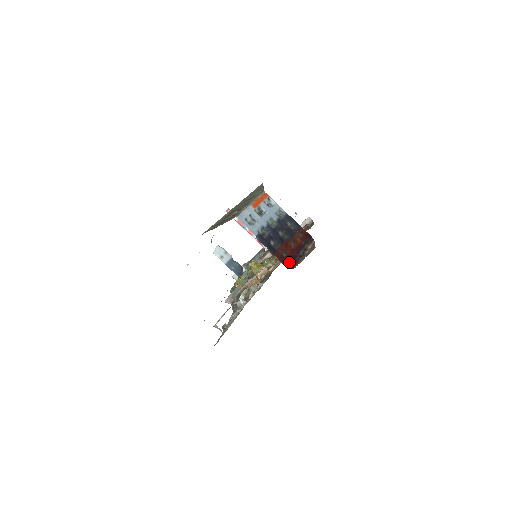
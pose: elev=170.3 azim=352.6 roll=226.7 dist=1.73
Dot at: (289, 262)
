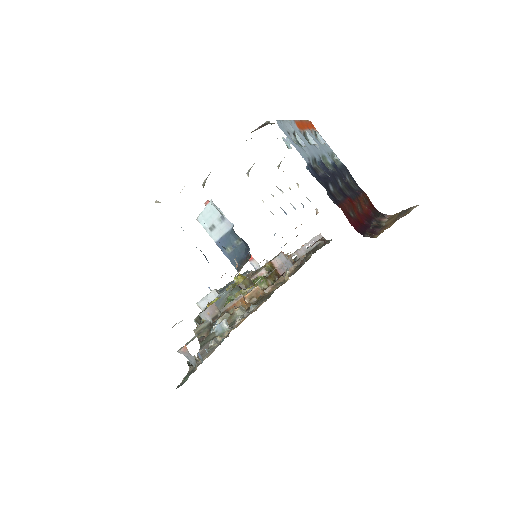
Dot at: (361, 228)
